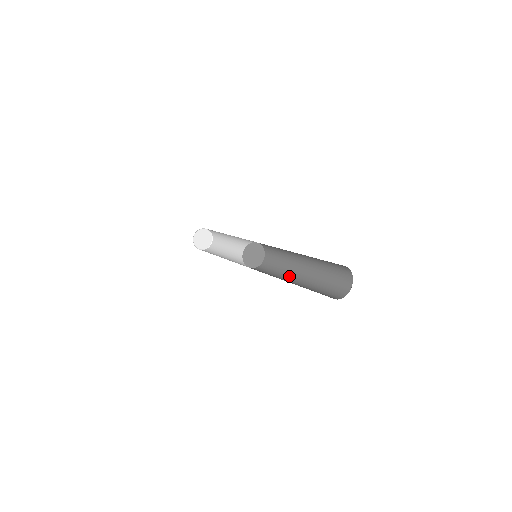
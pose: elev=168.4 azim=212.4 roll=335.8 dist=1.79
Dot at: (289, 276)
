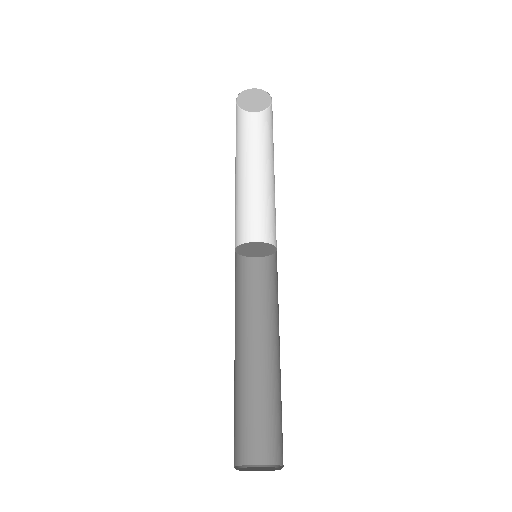
Dot at: (276, 331)
